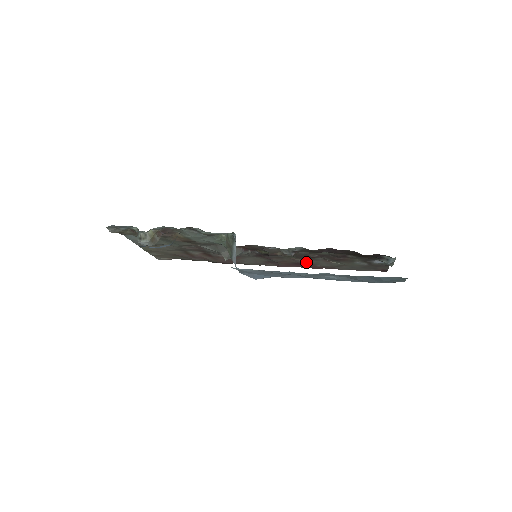
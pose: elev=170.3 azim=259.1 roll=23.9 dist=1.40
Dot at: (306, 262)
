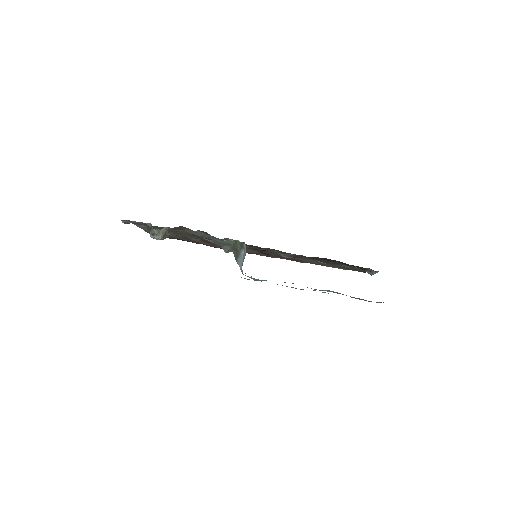
Dot at: (296, 258)
